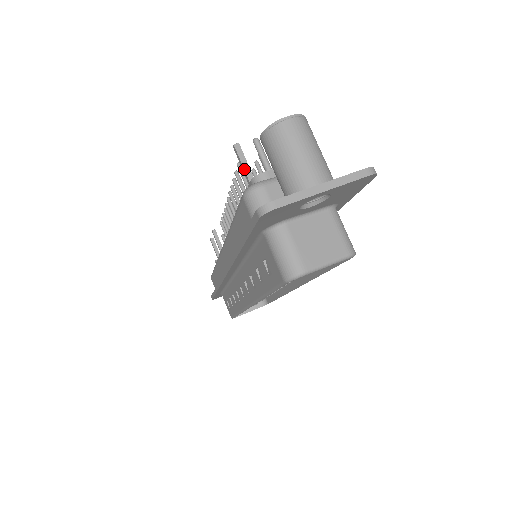
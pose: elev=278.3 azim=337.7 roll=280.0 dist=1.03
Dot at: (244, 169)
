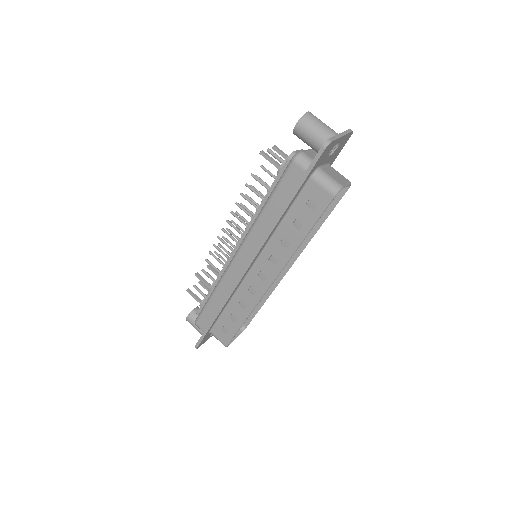
Dot at: (273, 161)
